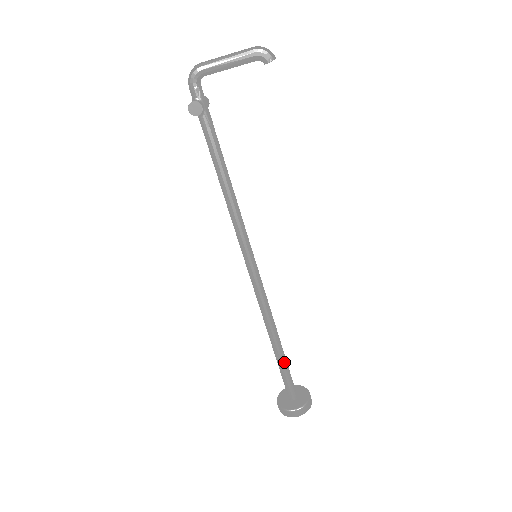
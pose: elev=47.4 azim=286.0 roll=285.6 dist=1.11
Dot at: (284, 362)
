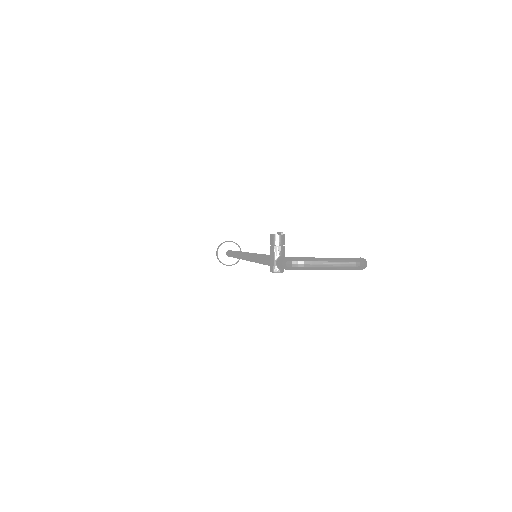
Dot at: occluded
